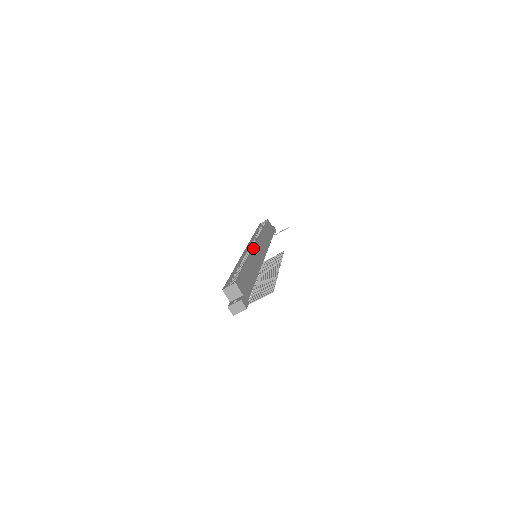
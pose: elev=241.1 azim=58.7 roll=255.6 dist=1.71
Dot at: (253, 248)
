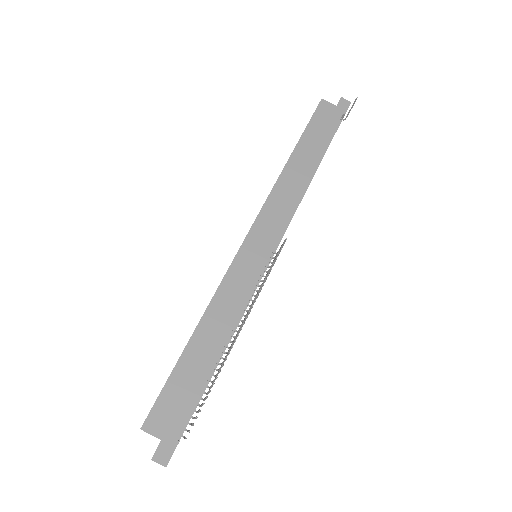
Dot at: (232, 261)
